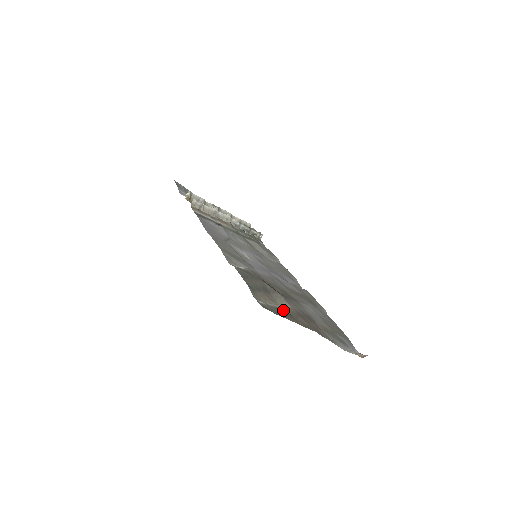
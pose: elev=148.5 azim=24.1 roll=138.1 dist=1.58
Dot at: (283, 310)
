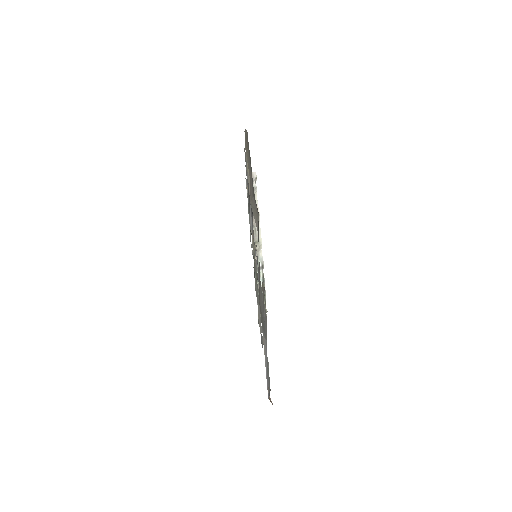
Dot at: occluded
